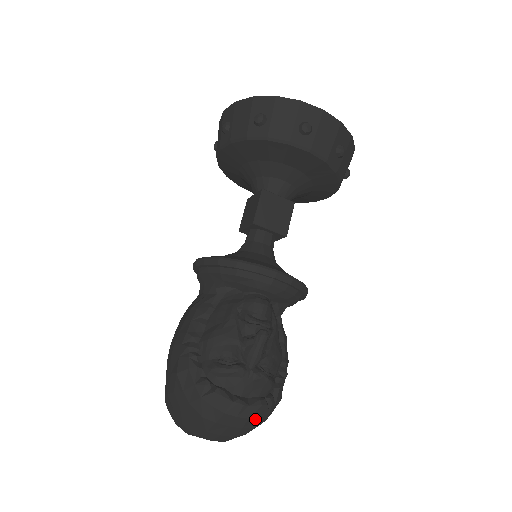
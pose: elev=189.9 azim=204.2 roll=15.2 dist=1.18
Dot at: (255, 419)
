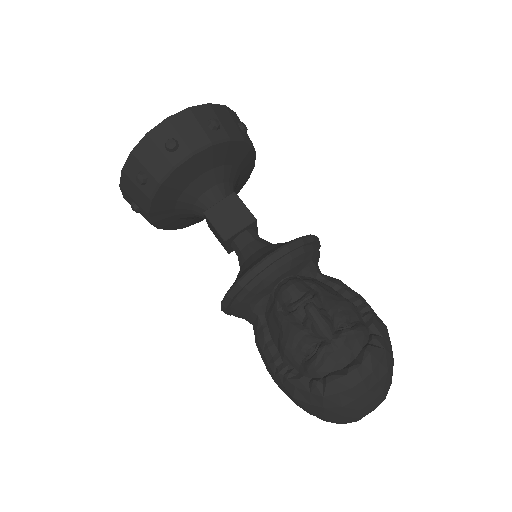
Dot at: (379, 366)
